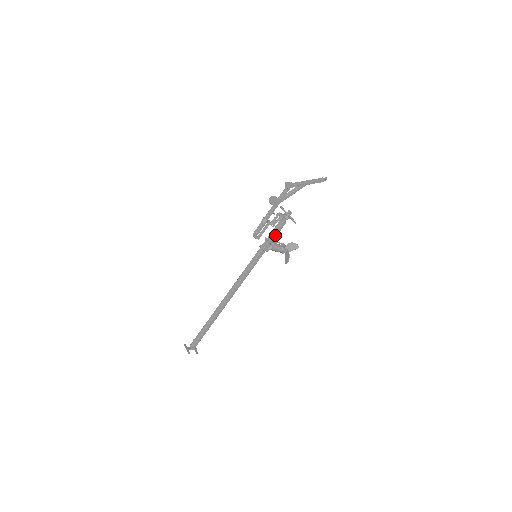
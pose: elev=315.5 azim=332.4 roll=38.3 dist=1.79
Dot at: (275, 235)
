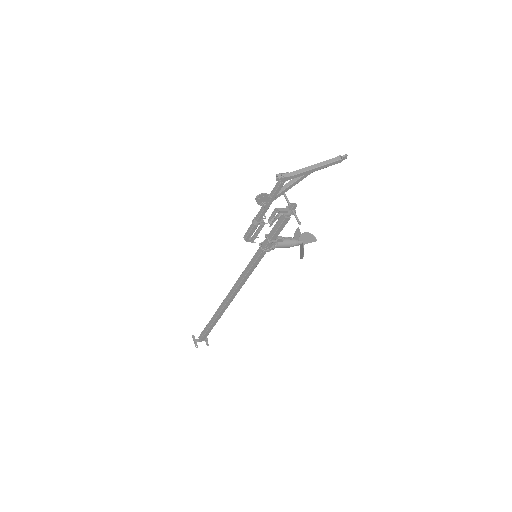
Dot at: (277, 233)
